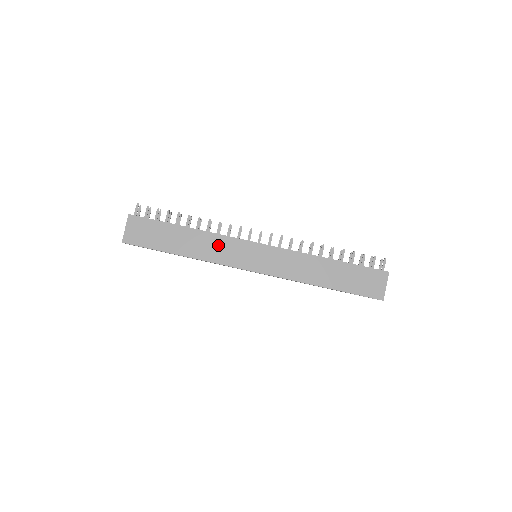
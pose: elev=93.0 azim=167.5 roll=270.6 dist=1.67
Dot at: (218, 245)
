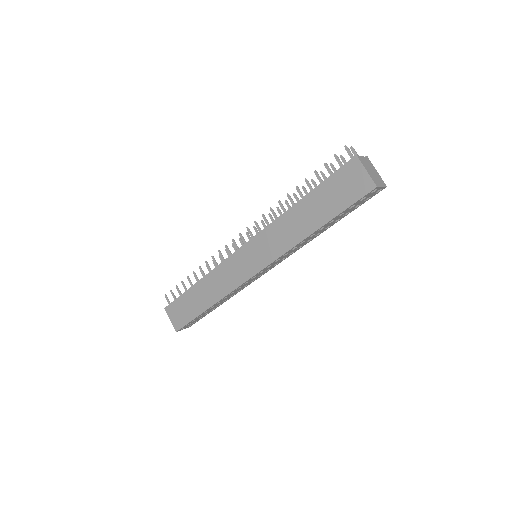
Dot at: (222, 276)
